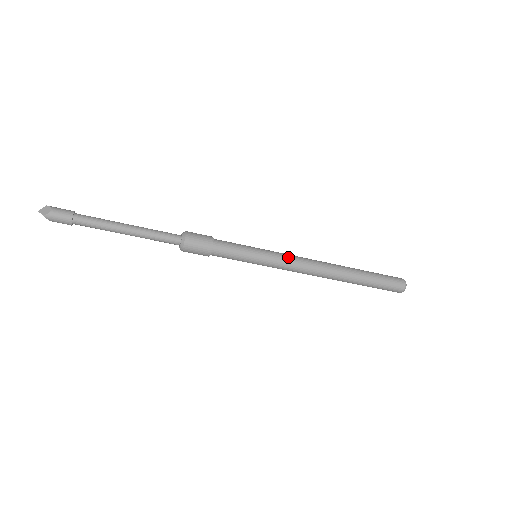
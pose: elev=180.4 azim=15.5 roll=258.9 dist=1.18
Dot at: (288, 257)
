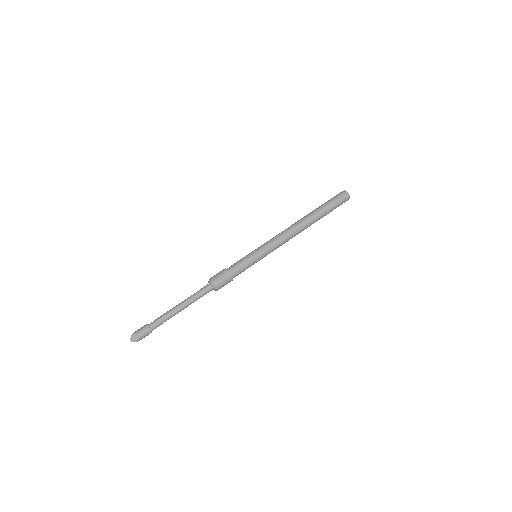
Dot at: (274, 242)
